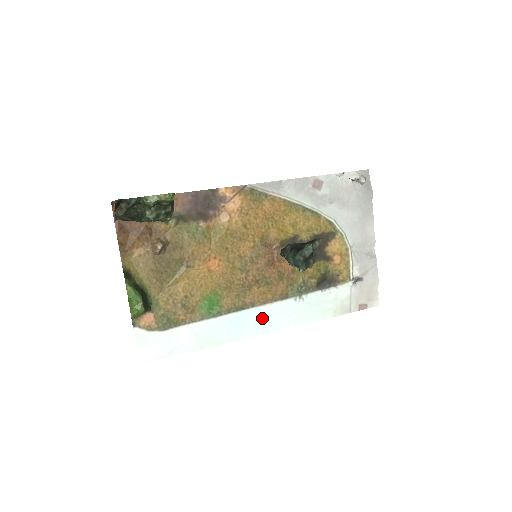
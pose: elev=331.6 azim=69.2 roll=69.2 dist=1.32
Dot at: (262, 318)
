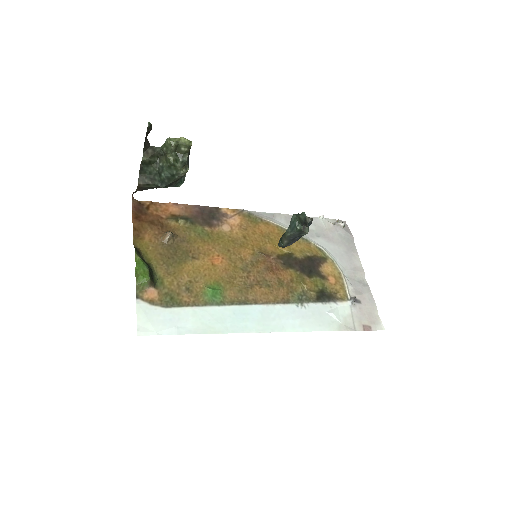
Dot at: (266, 316)
